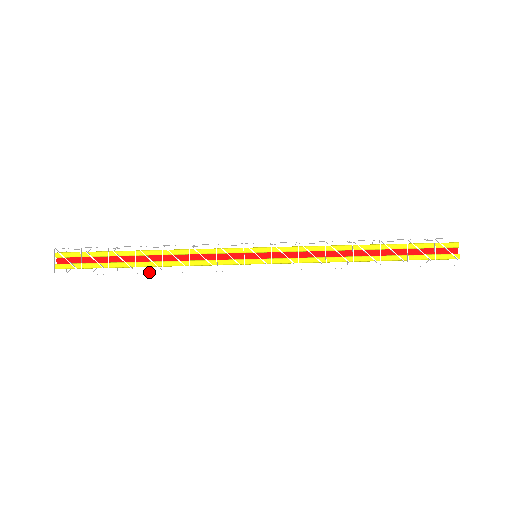
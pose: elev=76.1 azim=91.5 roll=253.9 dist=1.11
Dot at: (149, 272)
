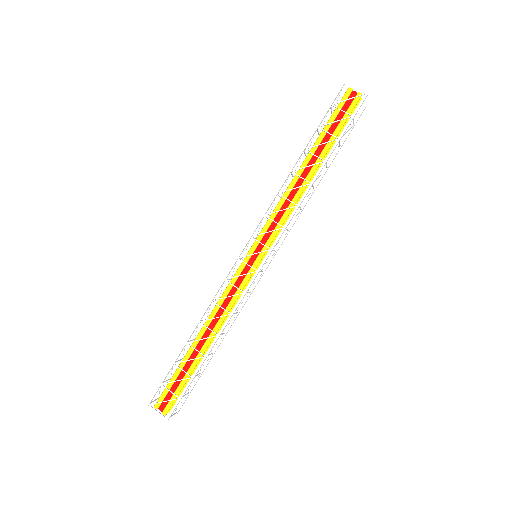
Dot at: (212, 346)
